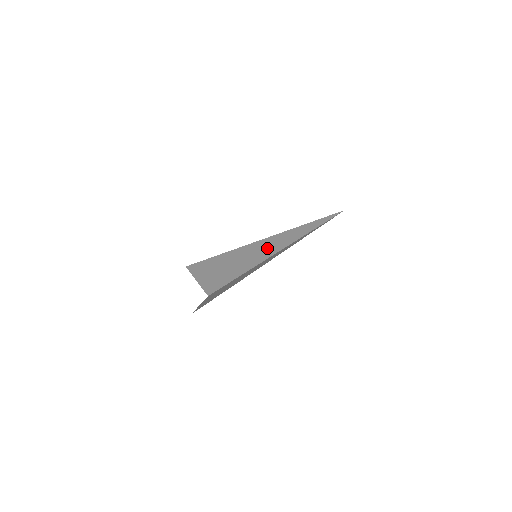
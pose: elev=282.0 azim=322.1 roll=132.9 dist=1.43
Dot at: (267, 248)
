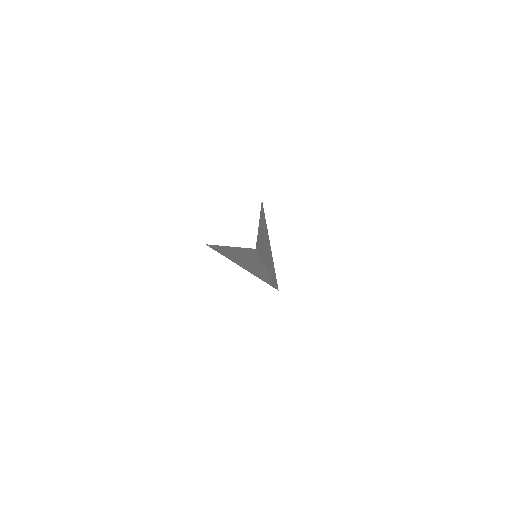
Dot at: occluded
